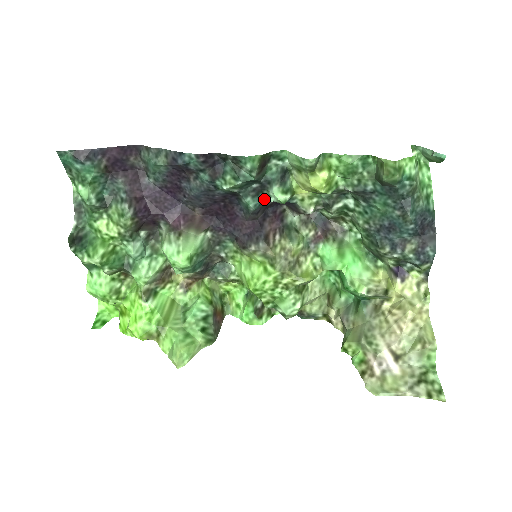
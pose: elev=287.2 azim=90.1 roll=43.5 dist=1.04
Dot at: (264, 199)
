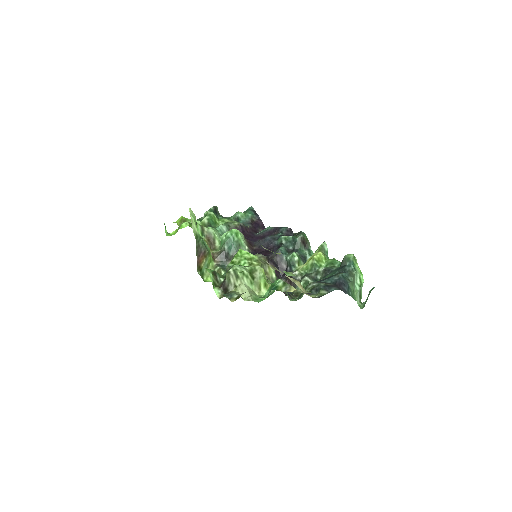
Dot at: (286, 256)
